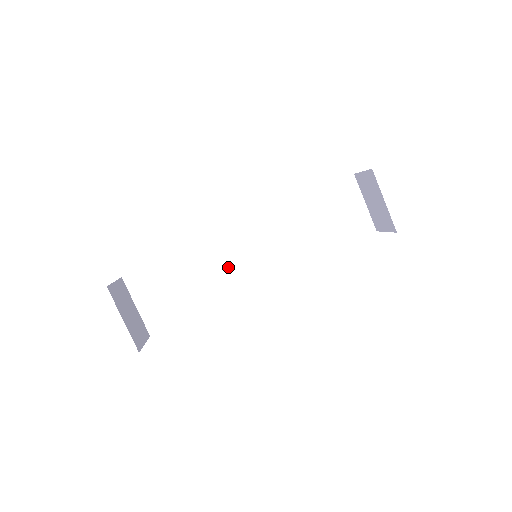
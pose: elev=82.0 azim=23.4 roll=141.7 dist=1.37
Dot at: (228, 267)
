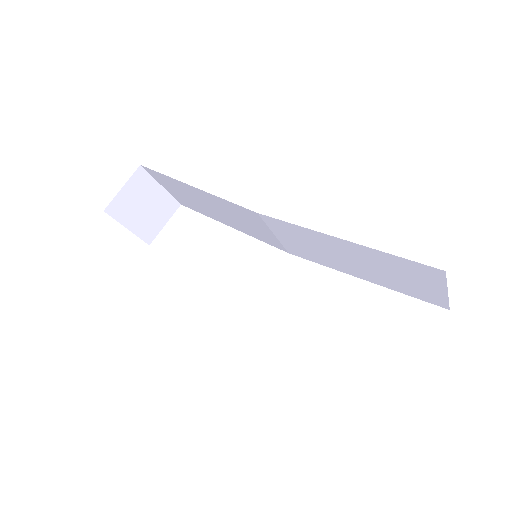
Dot at: (243, 222)
